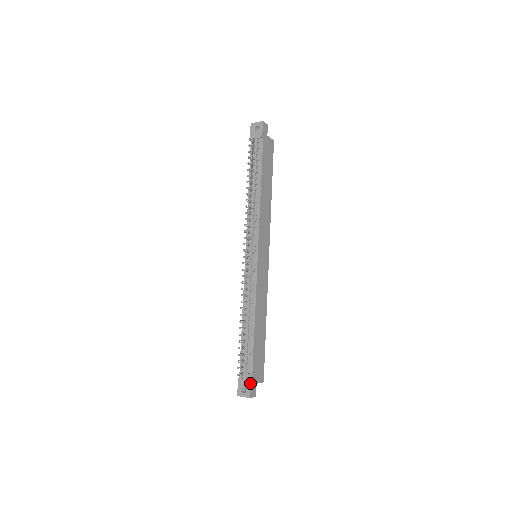
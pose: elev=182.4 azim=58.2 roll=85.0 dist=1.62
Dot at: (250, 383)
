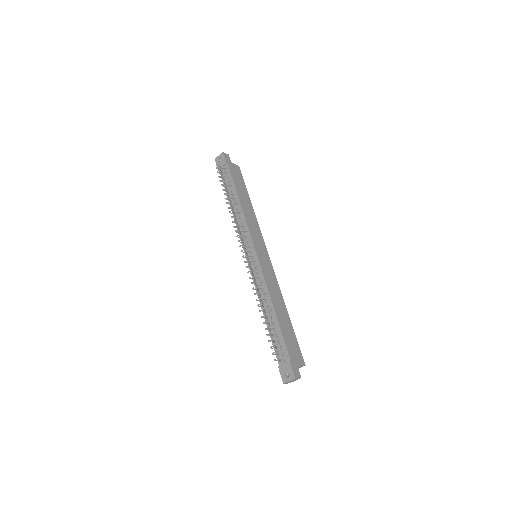
Dot at: (290, 364)
